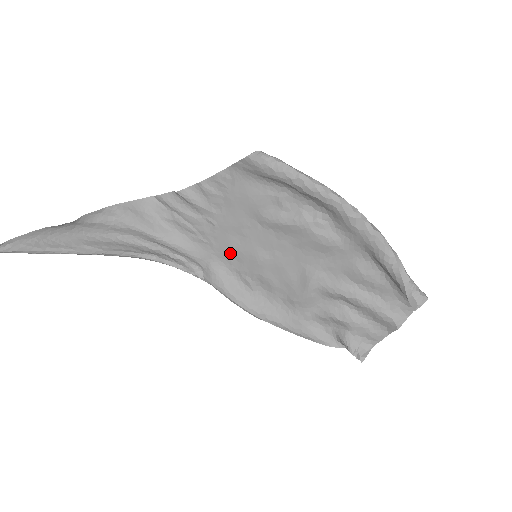
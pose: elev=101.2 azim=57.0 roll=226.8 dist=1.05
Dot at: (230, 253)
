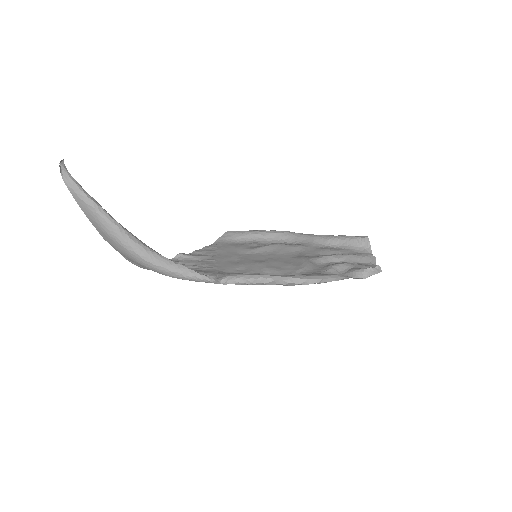
Dot at: (233, 268)
